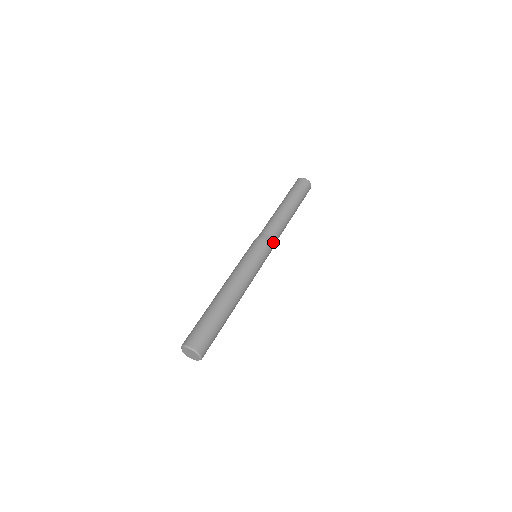
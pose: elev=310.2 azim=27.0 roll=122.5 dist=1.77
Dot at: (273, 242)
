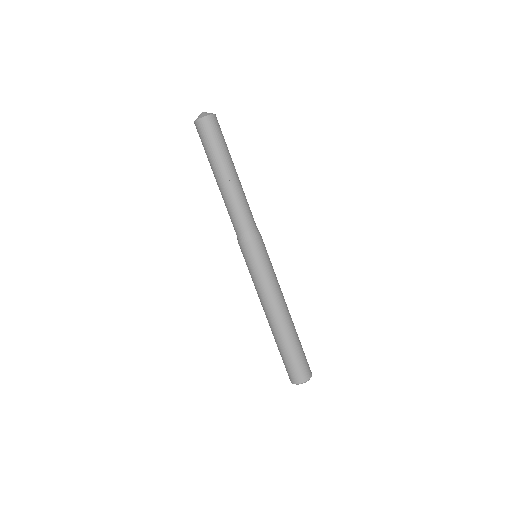
Dot at: (253, 232)
